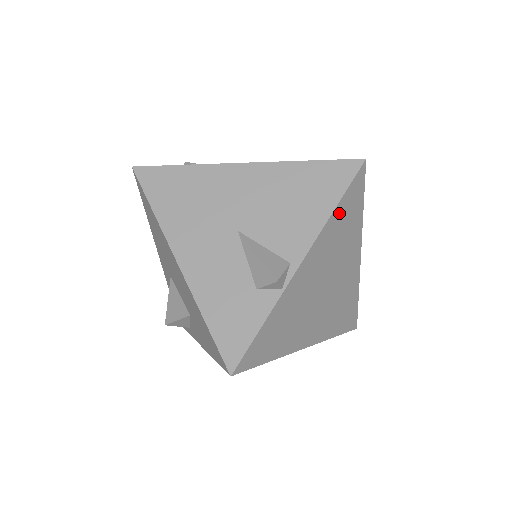
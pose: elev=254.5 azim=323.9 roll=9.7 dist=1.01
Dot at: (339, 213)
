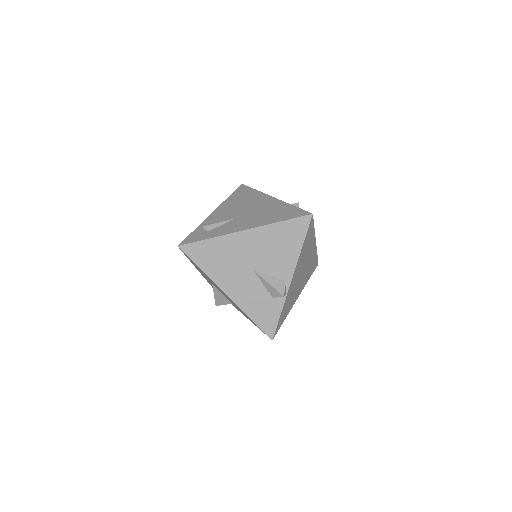
Dot at: (304, 245)
